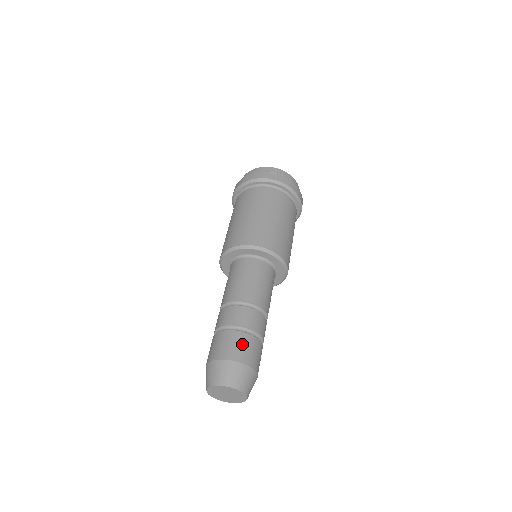
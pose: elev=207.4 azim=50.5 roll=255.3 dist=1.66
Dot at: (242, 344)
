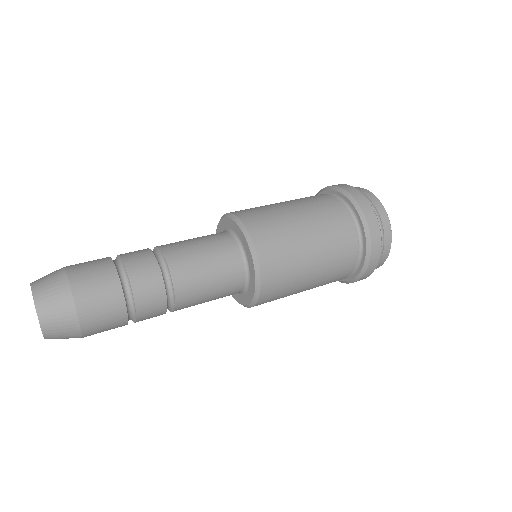
Dot at: (92, 261)
